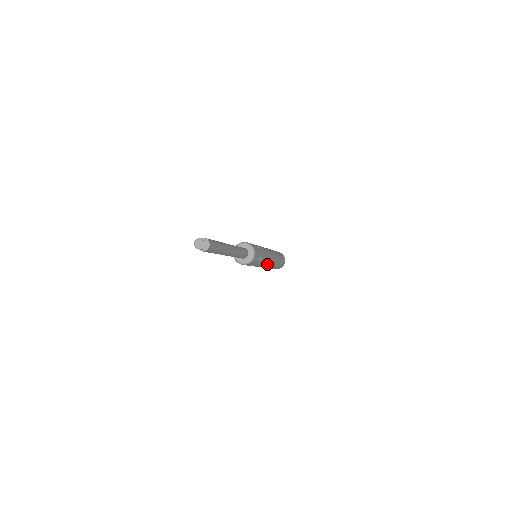
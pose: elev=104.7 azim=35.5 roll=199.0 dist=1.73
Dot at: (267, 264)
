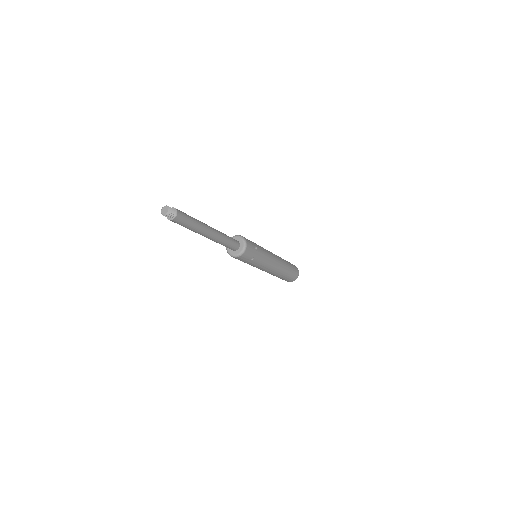
Dot at: (273, 262)
